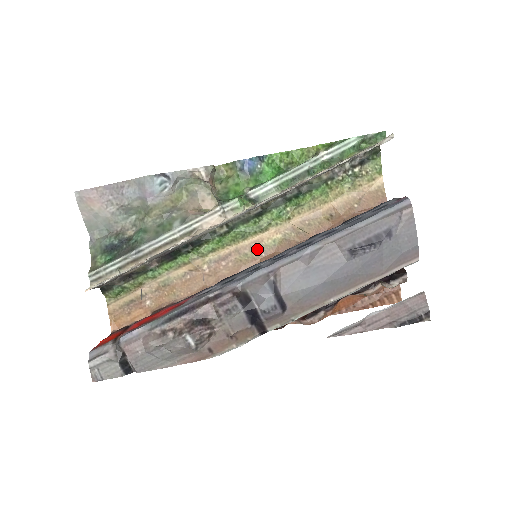
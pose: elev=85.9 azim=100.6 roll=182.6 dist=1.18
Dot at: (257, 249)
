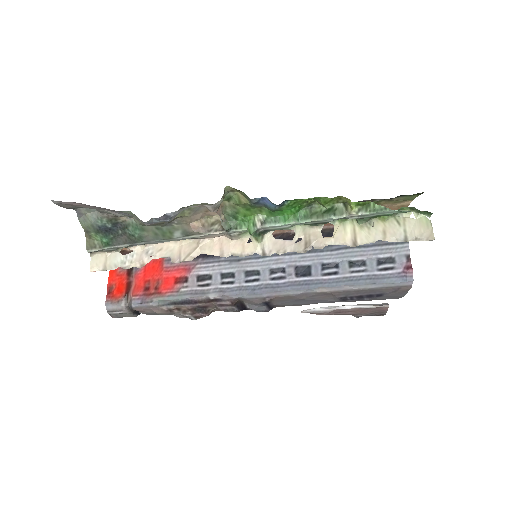
Dot at: occluded
